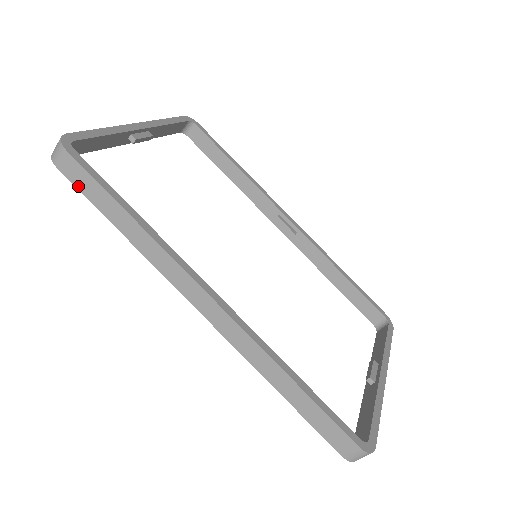
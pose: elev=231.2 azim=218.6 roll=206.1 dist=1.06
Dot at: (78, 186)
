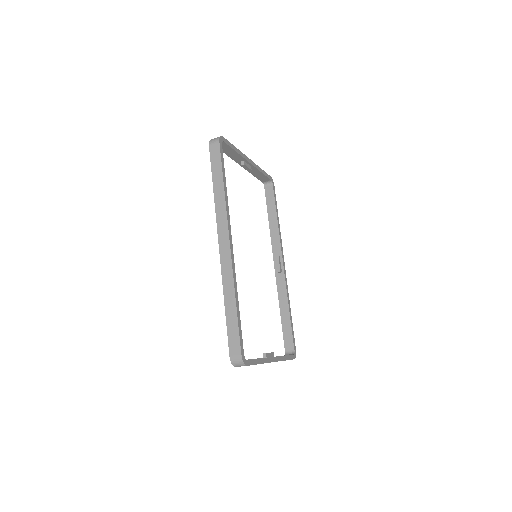
Dot at: (212, 158)
